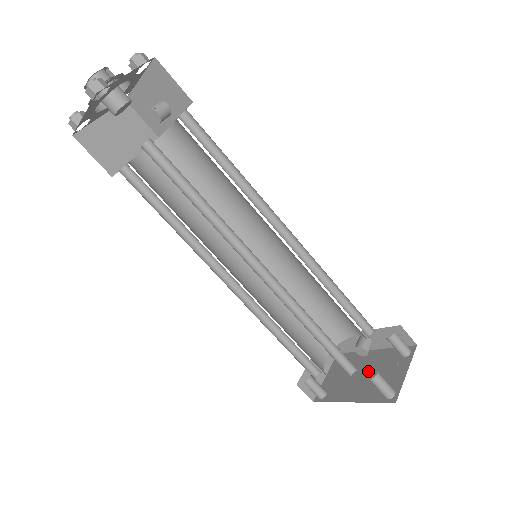
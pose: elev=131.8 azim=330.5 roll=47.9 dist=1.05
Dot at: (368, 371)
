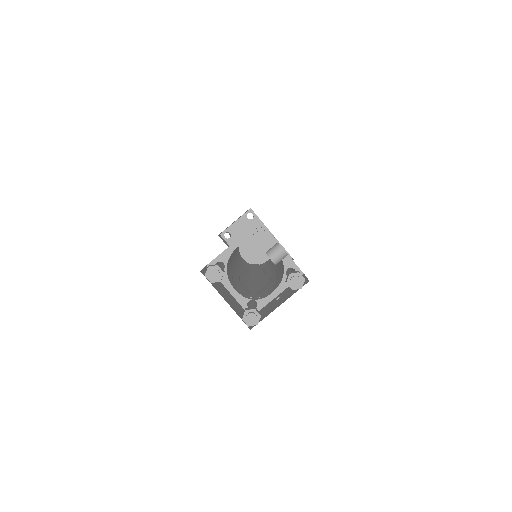
Dot at: (260, 247)
